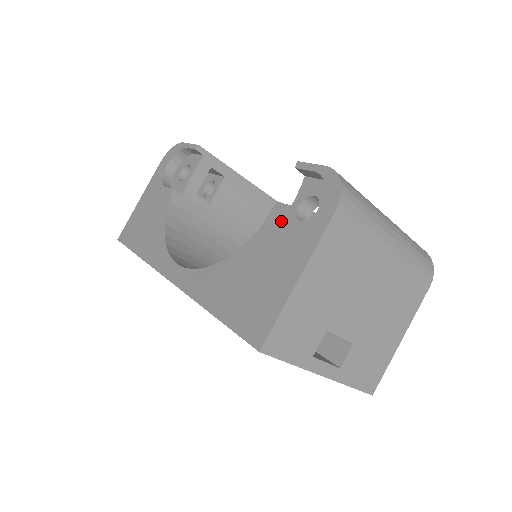
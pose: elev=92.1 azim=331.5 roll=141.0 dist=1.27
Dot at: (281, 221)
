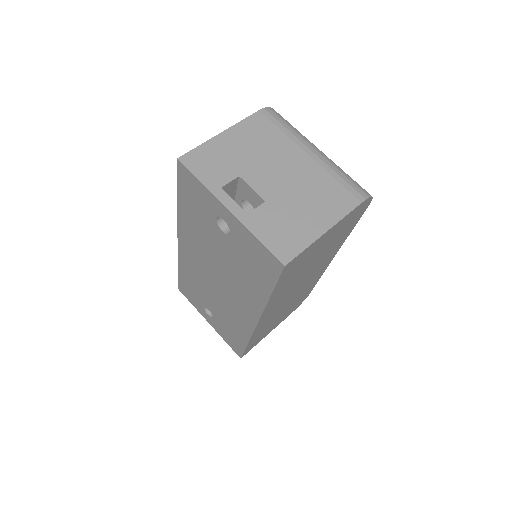
Dot at: occluded
